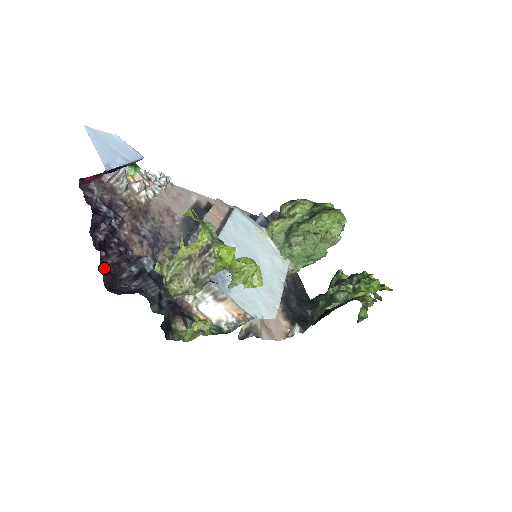
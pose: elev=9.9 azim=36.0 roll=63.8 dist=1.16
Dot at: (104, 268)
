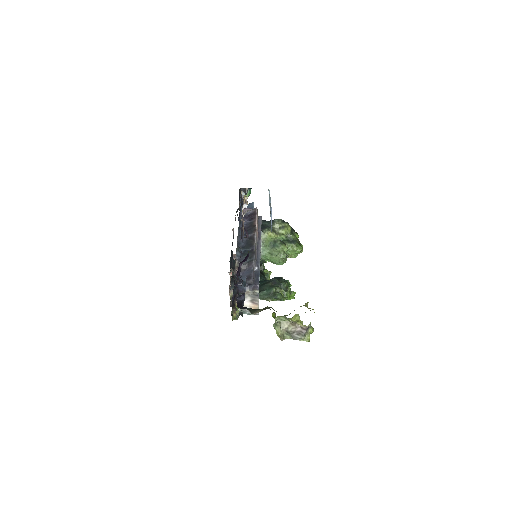
Dot at: occluded
